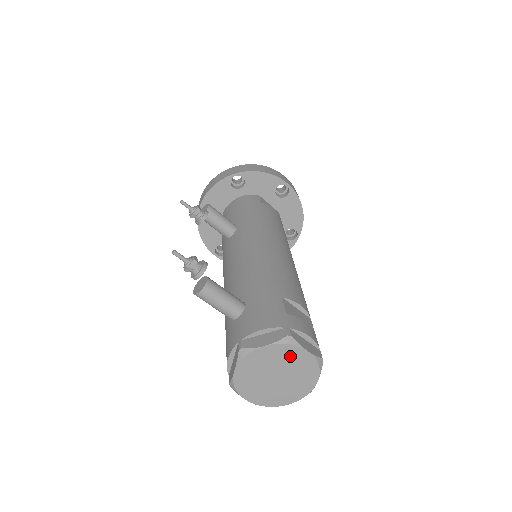
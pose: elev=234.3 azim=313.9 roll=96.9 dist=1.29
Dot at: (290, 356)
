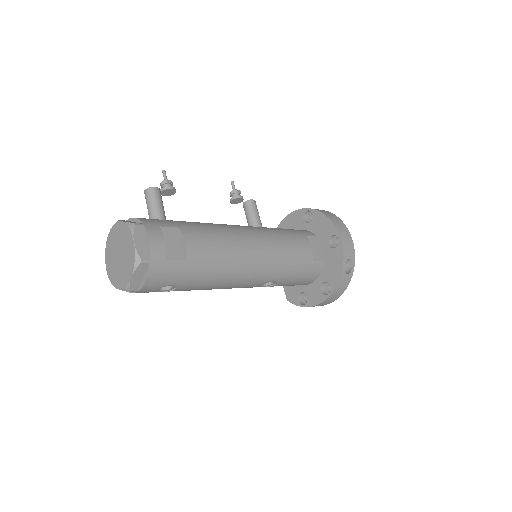
Dot at: (127, 240)
